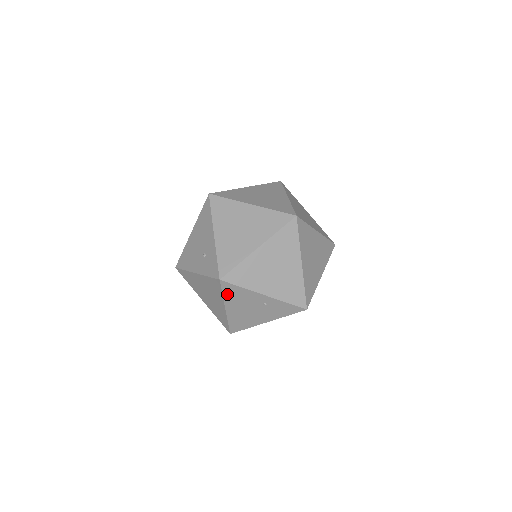
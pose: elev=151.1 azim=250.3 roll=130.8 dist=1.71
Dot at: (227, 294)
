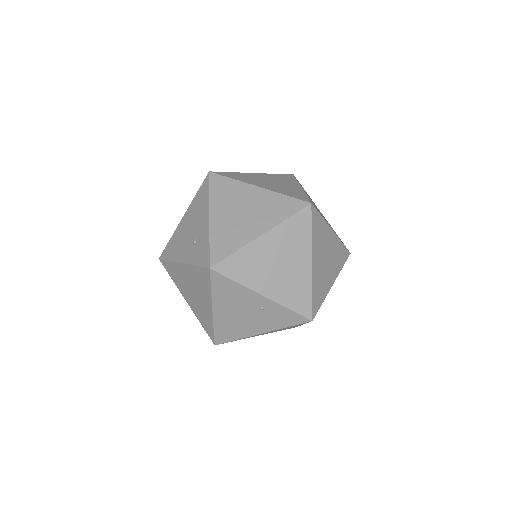
Dot at: (217, 290)
